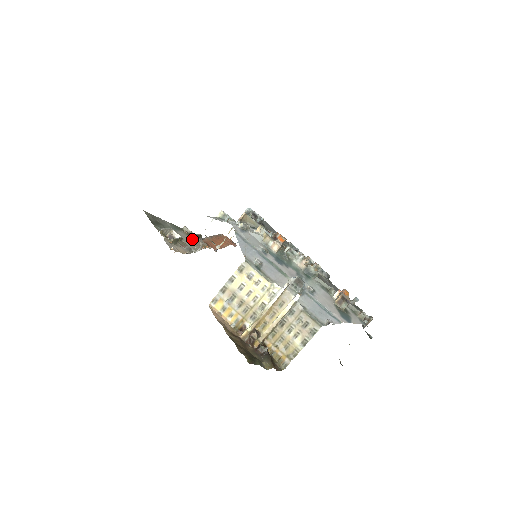
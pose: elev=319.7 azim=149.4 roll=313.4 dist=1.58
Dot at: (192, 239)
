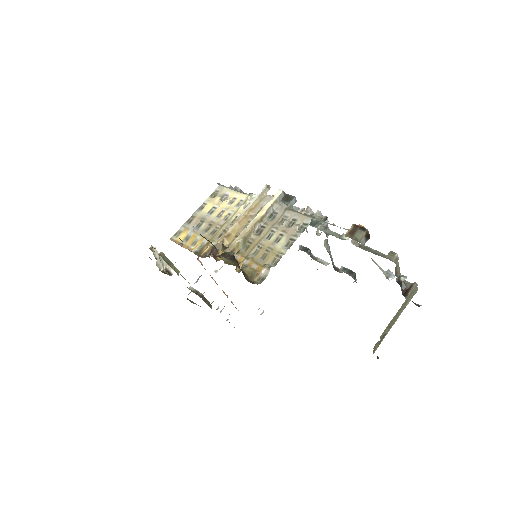
Dot at: occluded
